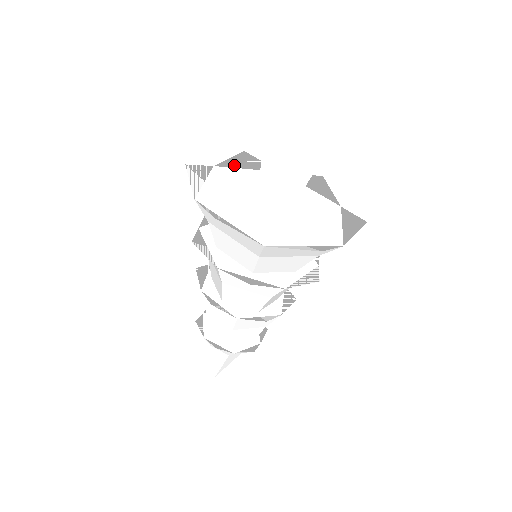
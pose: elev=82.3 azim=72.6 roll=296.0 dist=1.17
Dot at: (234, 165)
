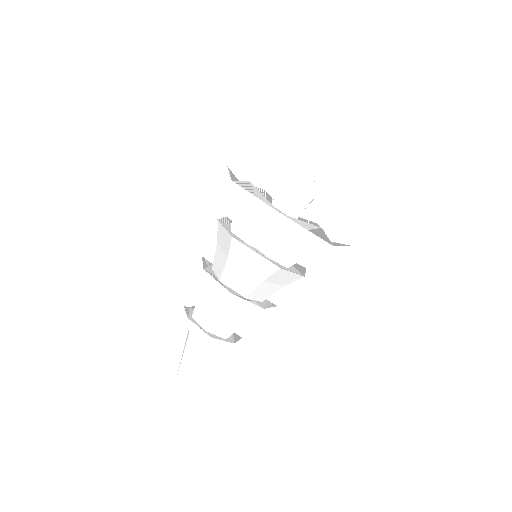
Dot at: occluded
